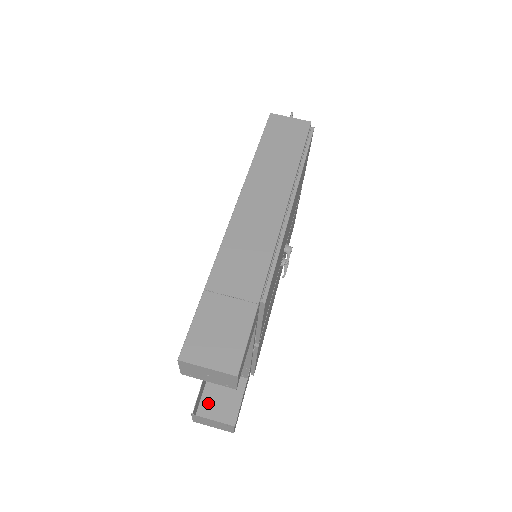
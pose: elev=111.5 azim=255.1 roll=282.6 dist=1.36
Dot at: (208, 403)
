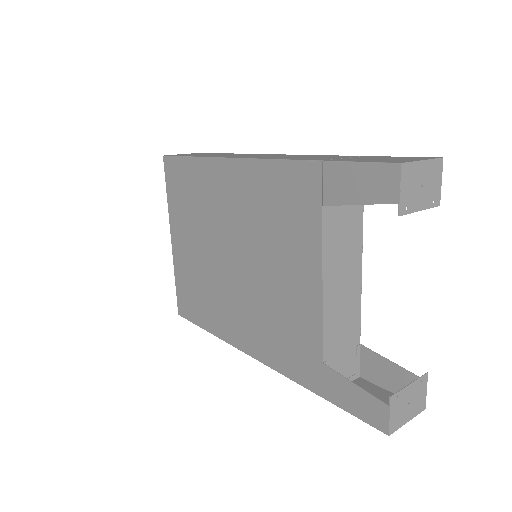
Dot at: occluded
